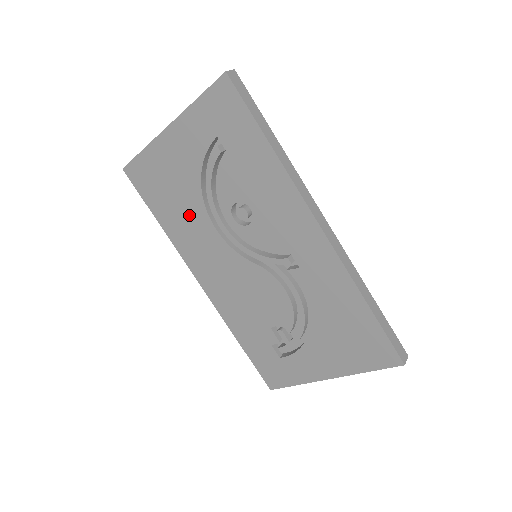
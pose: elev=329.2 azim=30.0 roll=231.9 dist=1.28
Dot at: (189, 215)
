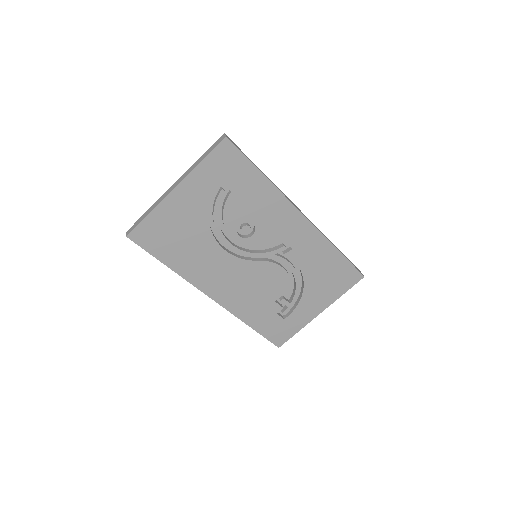
Dot at: (199, 249)
